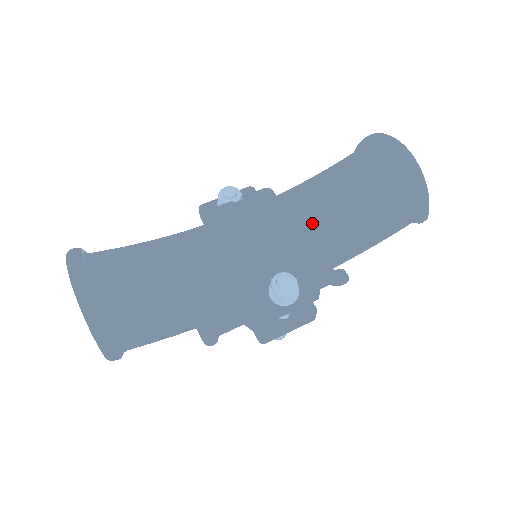
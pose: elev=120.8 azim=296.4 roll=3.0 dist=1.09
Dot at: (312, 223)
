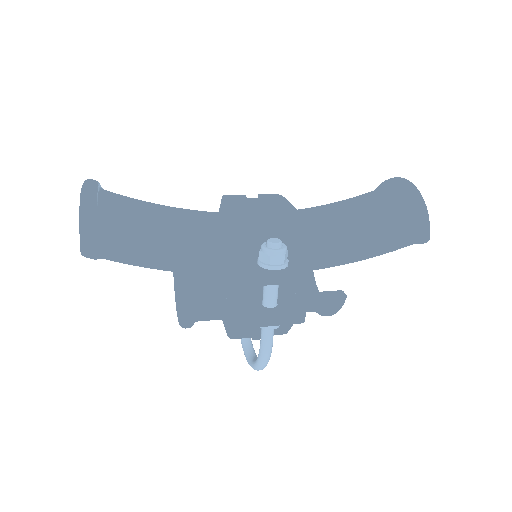
Dot at: (313, 220)
